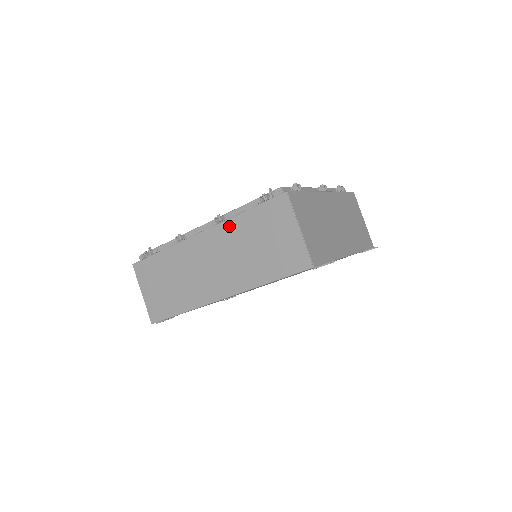
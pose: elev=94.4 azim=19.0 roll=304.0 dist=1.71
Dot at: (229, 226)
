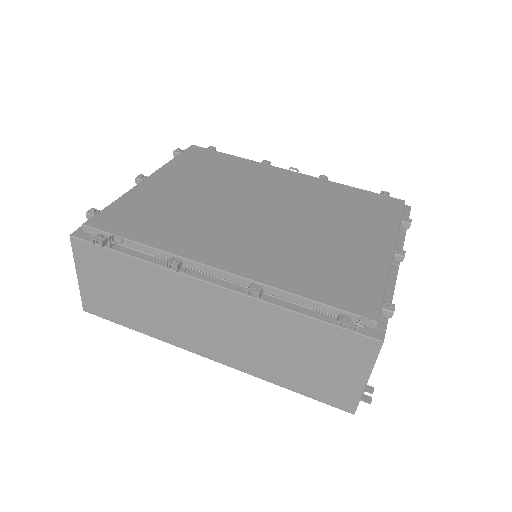
Dot at: (266, 311)
